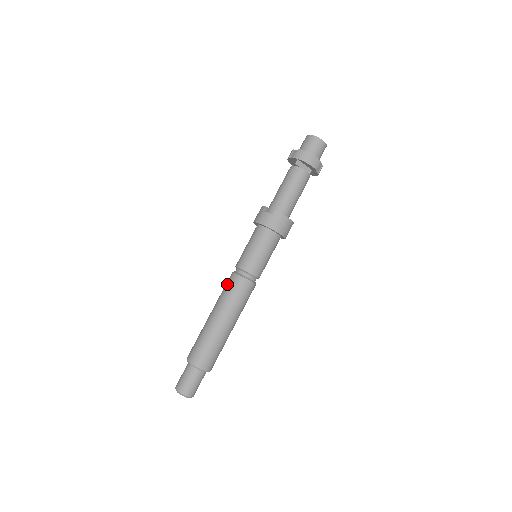
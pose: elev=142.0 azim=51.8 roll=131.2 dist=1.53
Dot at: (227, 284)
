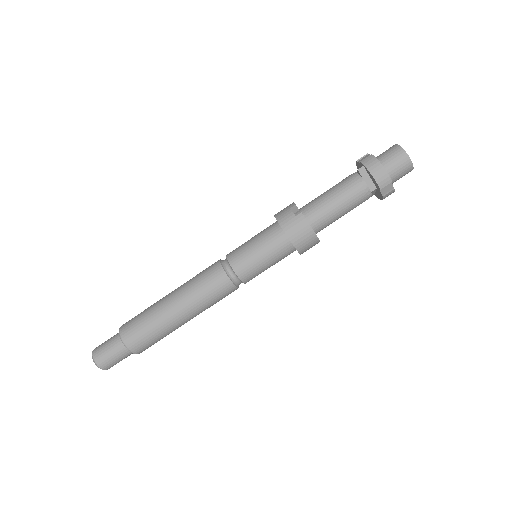
Dot at: (205, 269)
